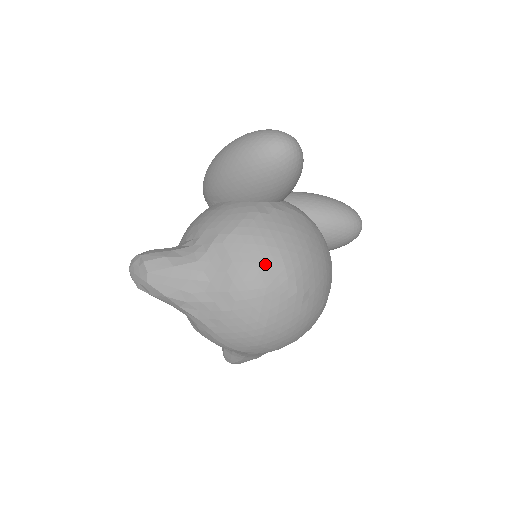
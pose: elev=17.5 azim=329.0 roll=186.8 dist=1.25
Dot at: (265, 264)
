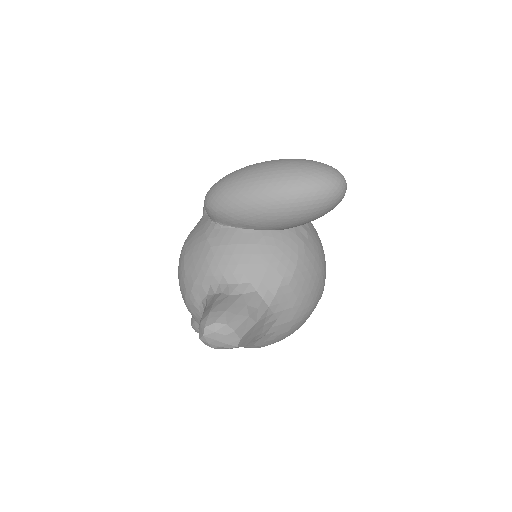
Dot at: (316, 290)
